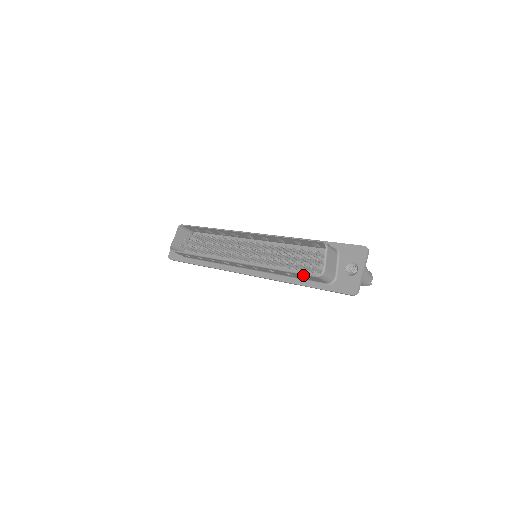
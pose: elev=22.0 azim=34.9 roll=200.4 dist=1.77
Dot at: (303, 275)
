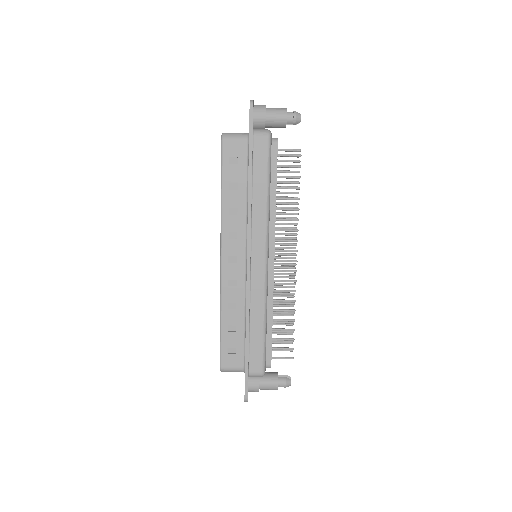
Dot at: (225, 160)
